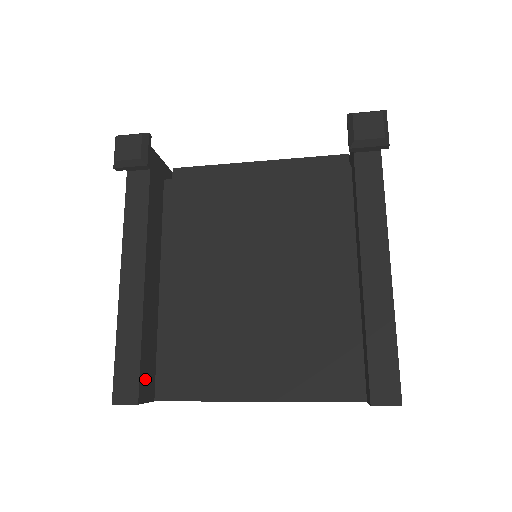
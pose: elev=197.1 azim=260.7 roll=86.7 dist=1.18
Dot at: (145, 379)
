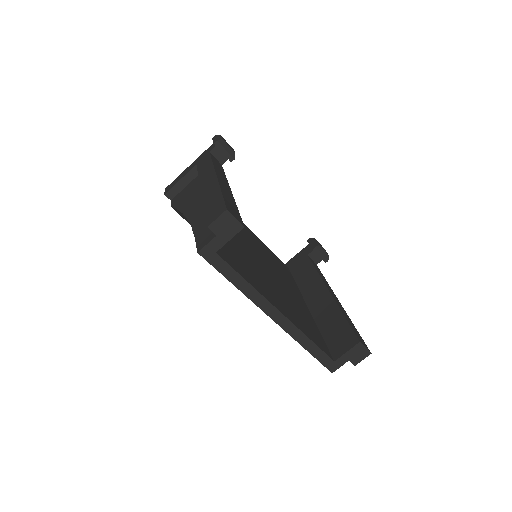
Dot at: occluded
